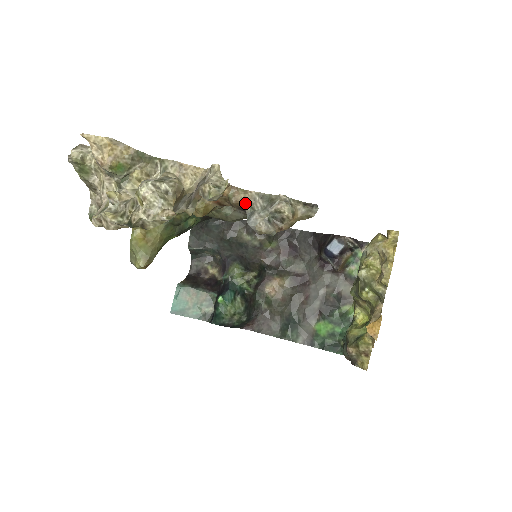
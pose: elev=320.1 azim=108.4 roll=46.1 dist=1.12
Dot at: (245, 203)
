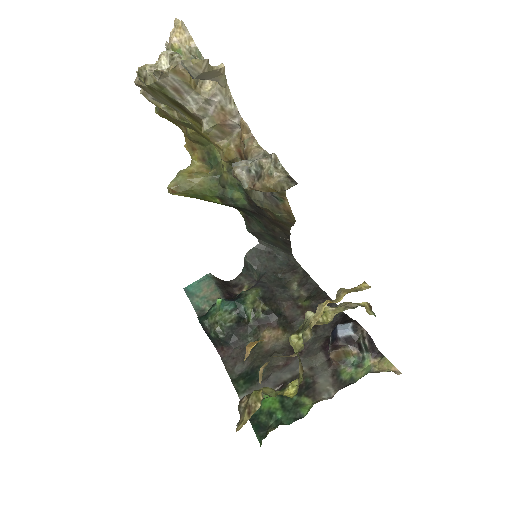
Dot at: (250, 154)
